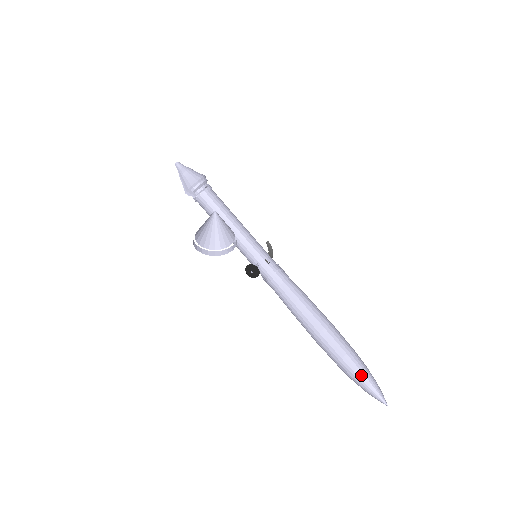
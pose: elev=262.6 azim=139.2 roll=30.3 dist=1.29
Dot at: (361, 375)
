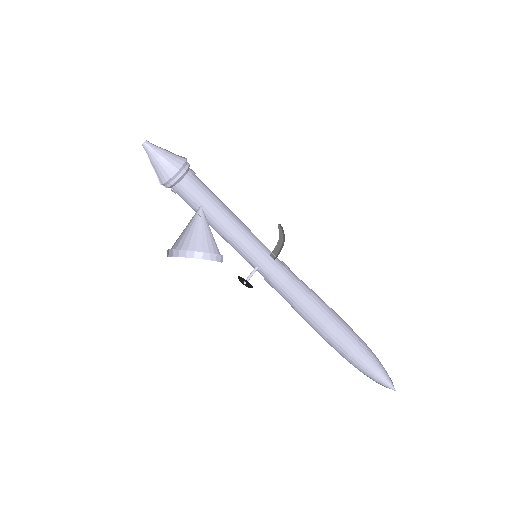
Dot at: (374, 361)
